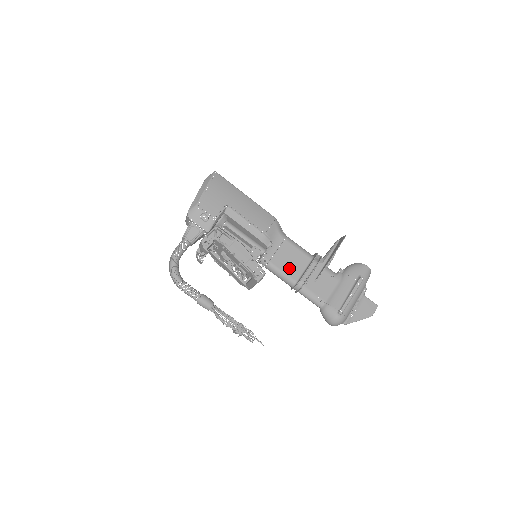
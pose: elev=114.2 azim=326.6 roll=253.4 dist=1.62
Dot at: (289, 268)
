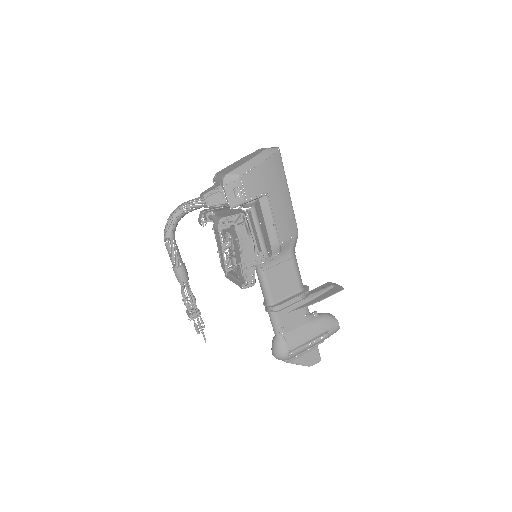
Dot at: (277, 287)
